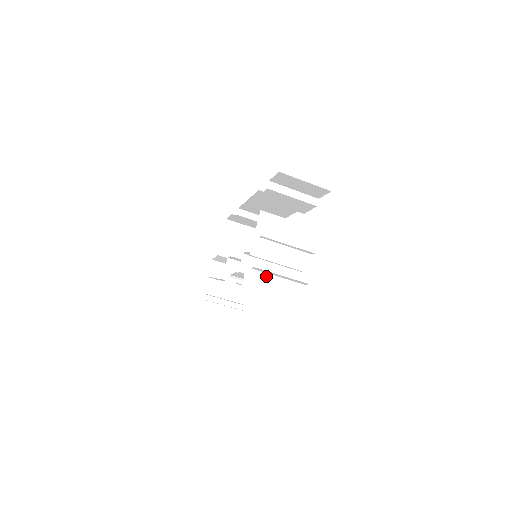
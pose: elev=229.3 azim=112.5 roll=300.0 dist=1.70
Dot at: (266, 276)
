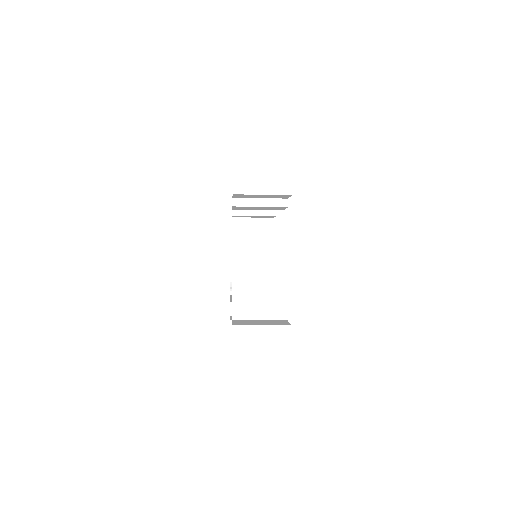
Dot at: (254, 291)
